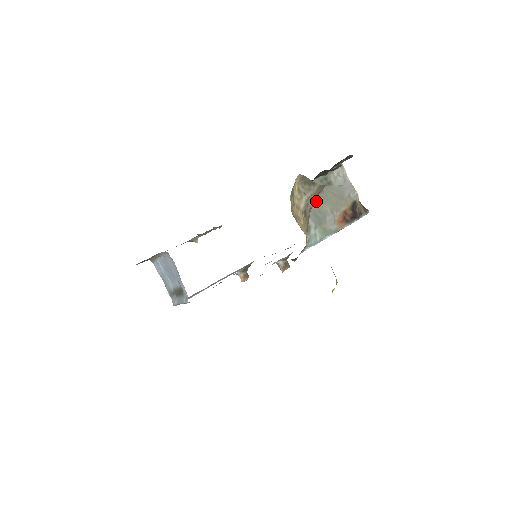
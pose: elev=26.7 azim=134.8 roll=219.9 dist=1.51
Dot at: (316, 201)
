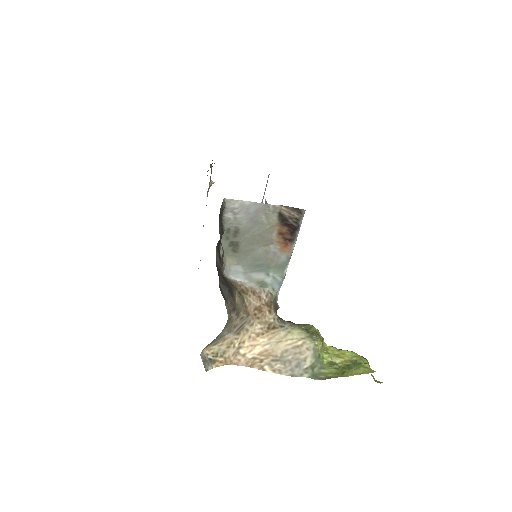
Dot at: (243, 256)
